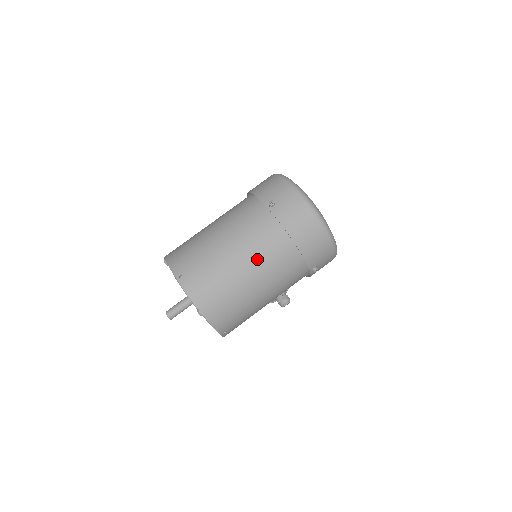
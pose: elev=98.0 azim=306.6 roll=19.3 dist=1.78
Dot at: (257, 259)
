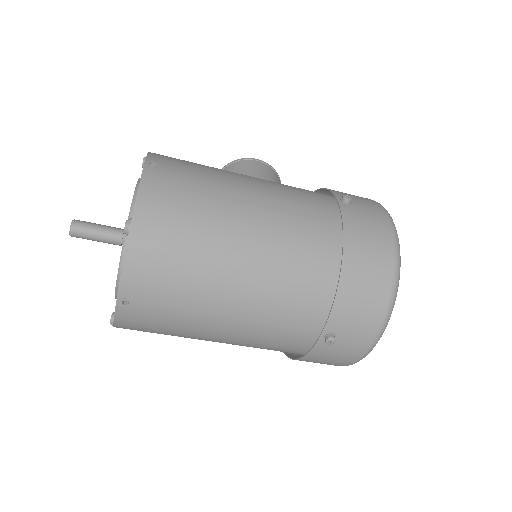
Dot at: (239, 344)
